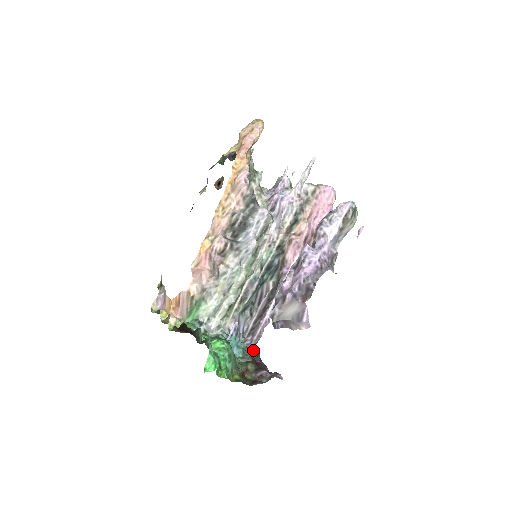
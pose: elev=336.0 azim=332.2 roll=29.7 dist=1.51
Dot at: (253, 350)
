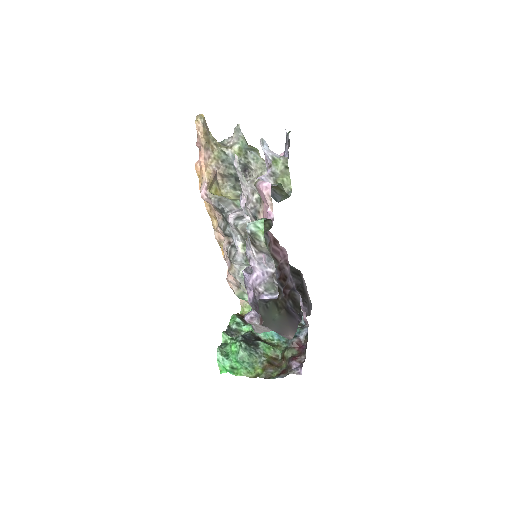
Dot at: (301, 332)
